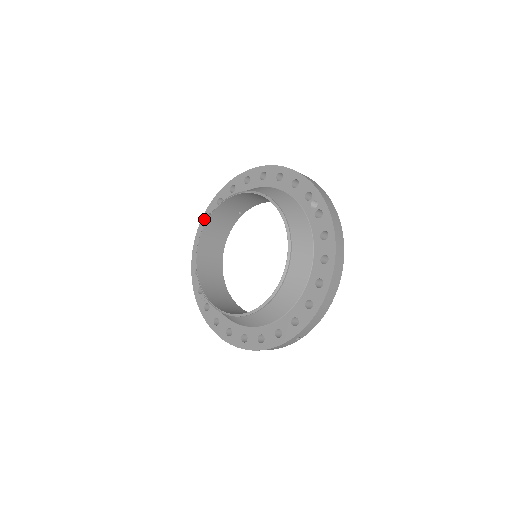
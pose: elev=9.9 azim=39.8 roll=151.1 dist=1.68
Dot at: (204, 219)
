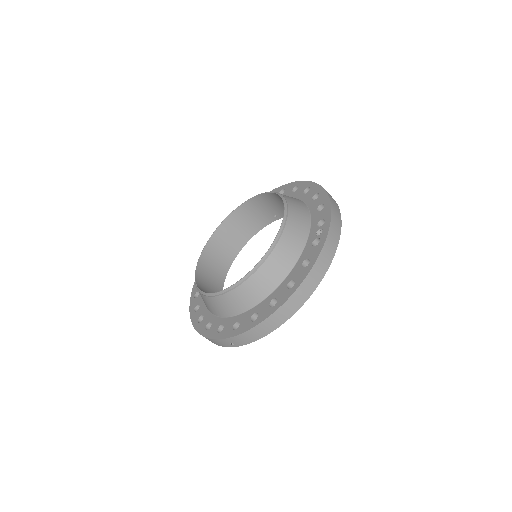
Dot at: occluded
